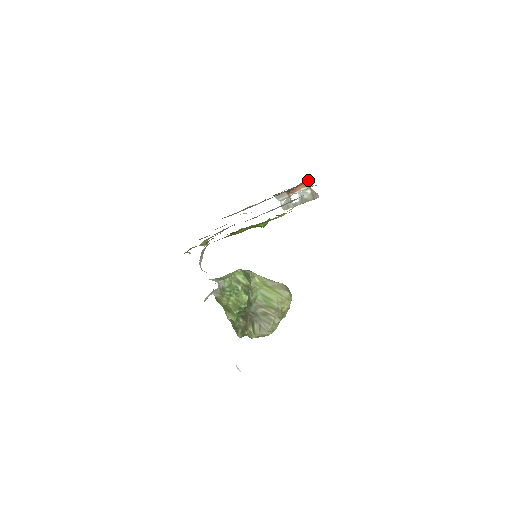
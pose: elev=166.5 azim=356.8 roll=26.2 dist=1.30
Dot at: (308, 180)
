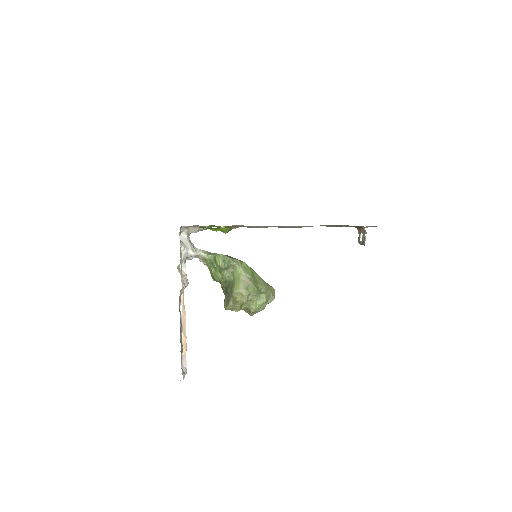
Dot at: occluded
